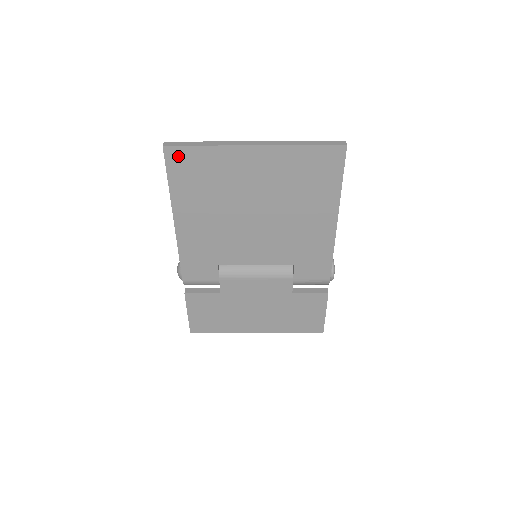
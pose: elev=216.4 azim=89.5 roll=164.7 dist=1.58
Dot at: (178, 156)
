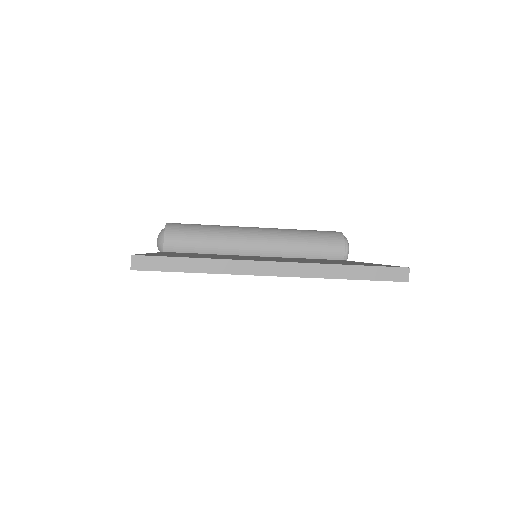
Dot at: occluded
